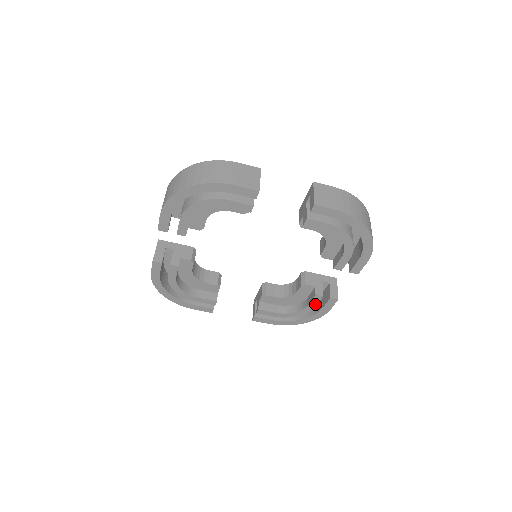
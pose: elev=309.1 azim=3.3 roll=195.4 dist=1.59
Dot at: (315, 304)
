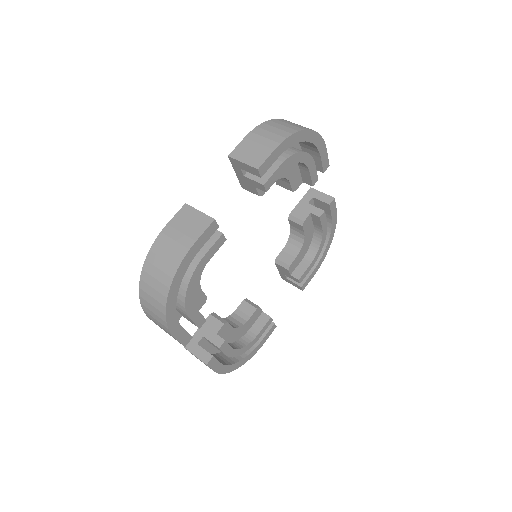
Dot at: (262, 333)
